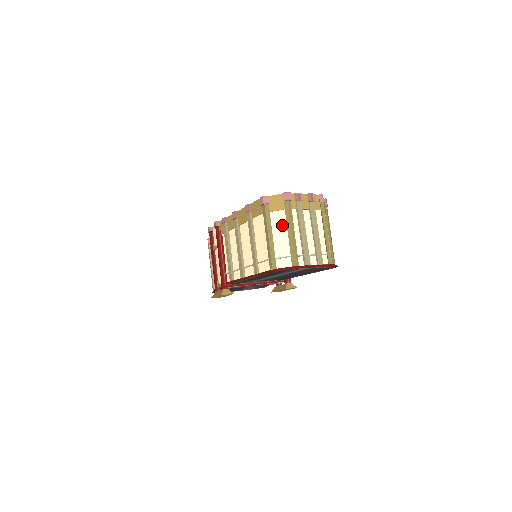
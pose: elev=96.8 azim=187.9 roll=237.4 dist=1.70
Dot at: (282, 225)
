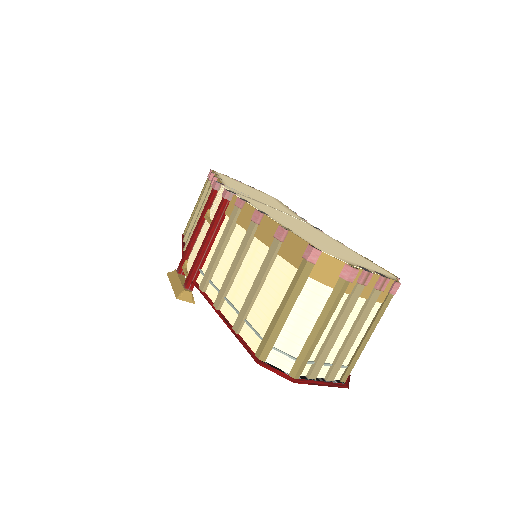
Dot at: (313, 308)
